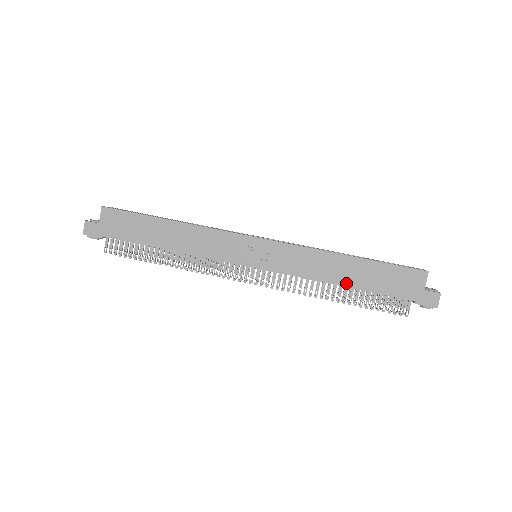
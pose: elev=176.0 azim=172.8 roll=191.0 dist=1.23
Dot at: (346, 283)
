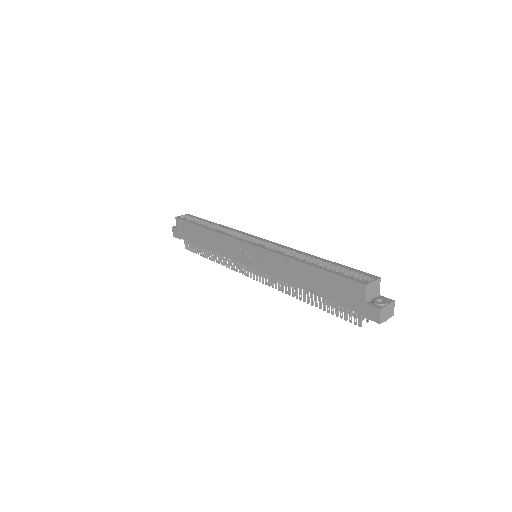
Dot at: (307, 288)
